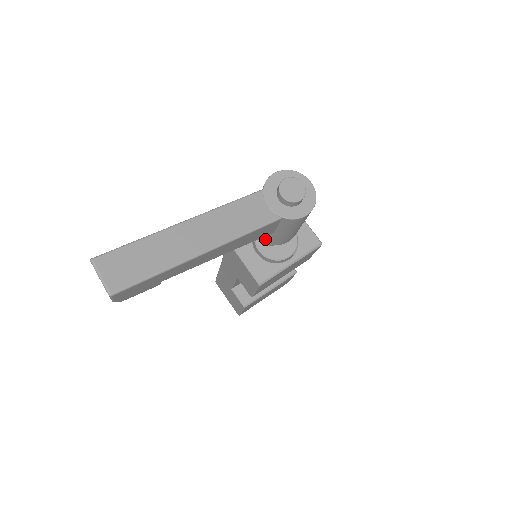
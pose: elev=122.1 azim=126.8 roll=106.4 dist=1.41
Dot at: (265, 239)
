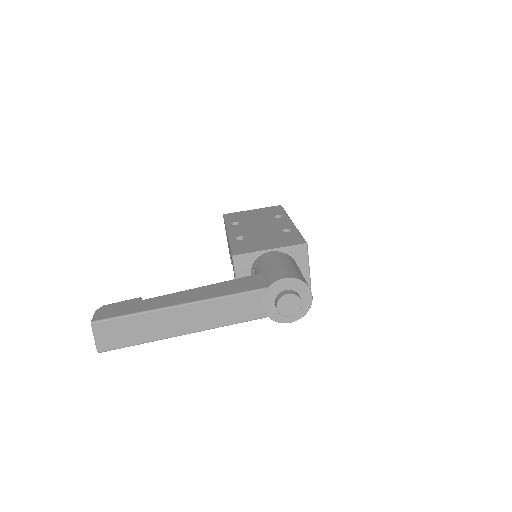
Dot at: occluded
